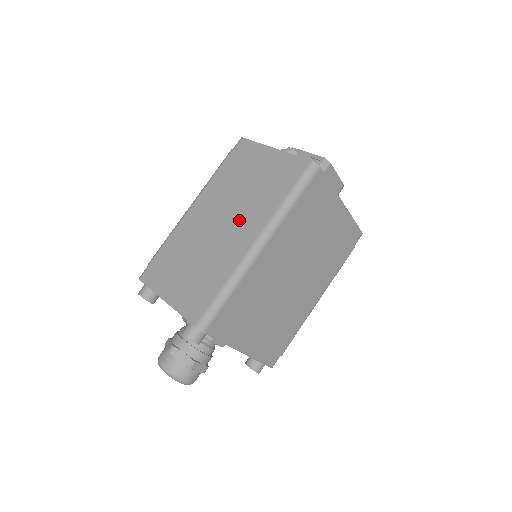
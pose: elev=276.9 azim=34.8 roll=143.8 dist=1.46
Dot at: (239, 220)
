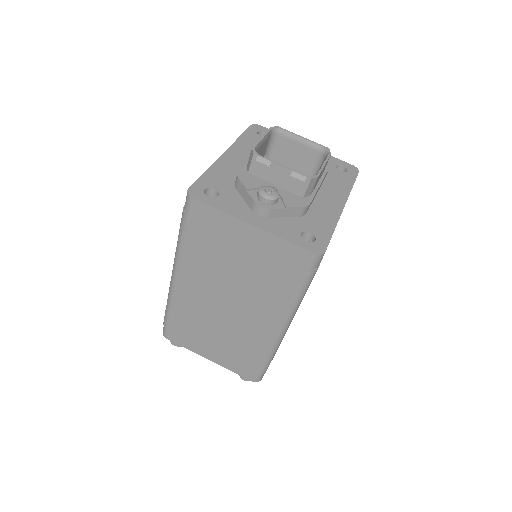
Dot at: (249, 306)
